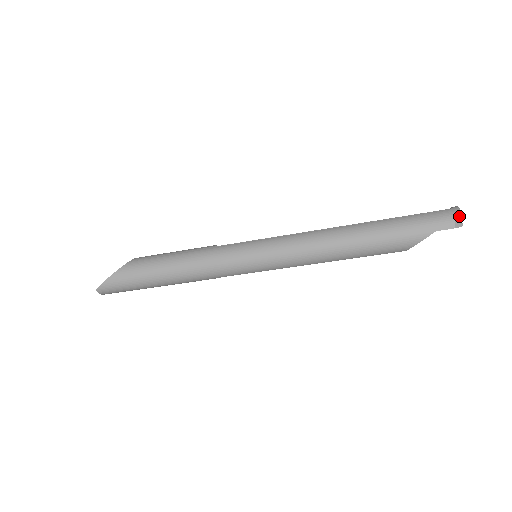
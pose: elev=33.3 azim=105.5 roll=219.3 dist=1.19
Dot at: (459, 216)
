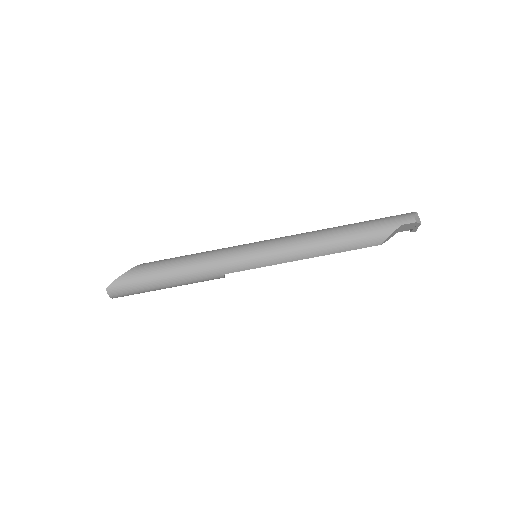
Dot at: (417, 216)
